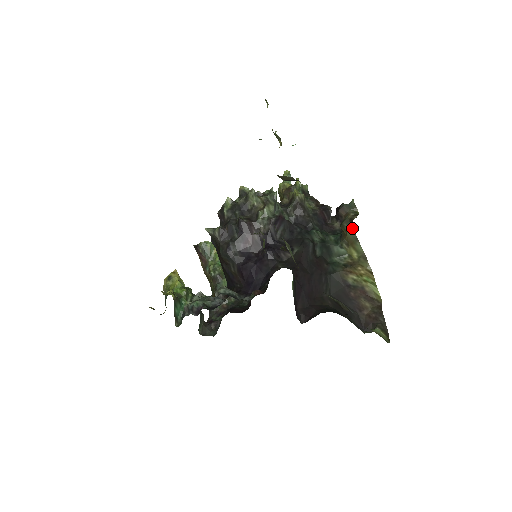
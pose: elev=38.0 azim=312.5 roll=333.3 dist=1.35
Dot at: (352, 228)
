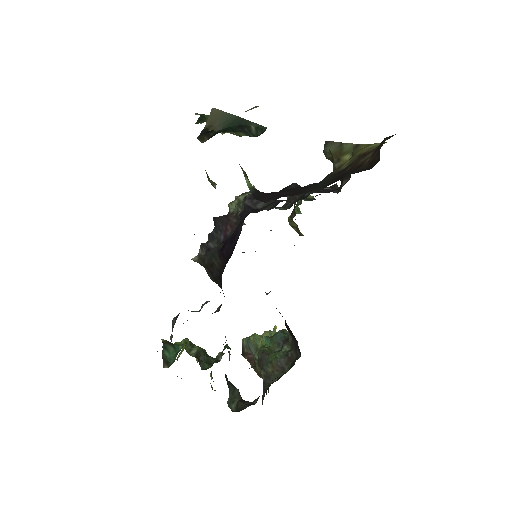
Dot at: (331, 141)
